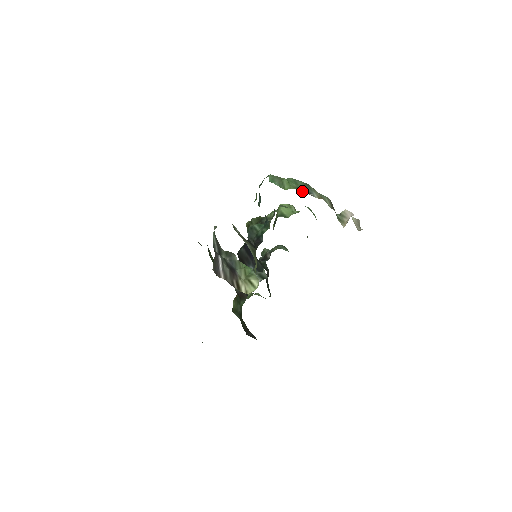
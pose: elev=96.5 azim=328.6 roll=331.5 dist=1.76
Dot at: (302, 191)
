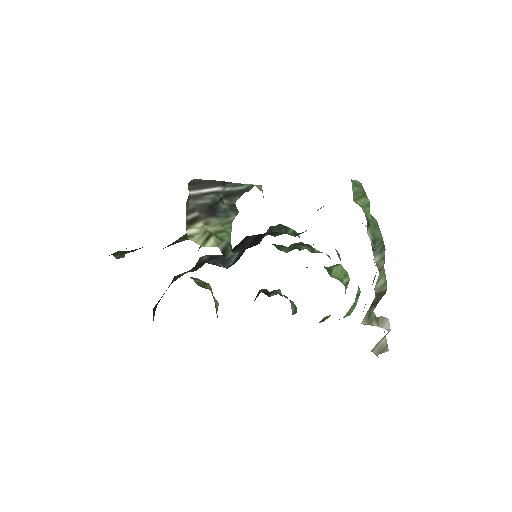
Dot at: (369, 231)
